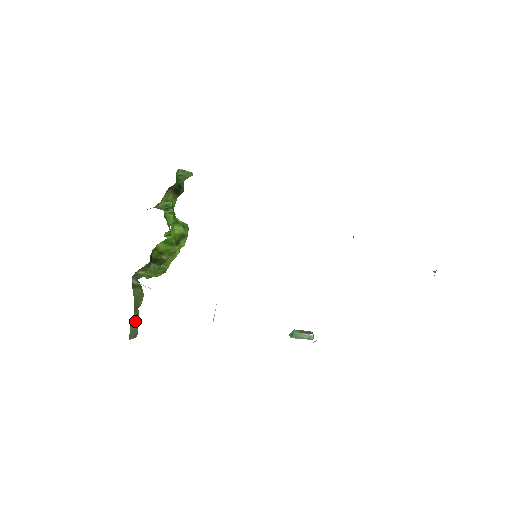
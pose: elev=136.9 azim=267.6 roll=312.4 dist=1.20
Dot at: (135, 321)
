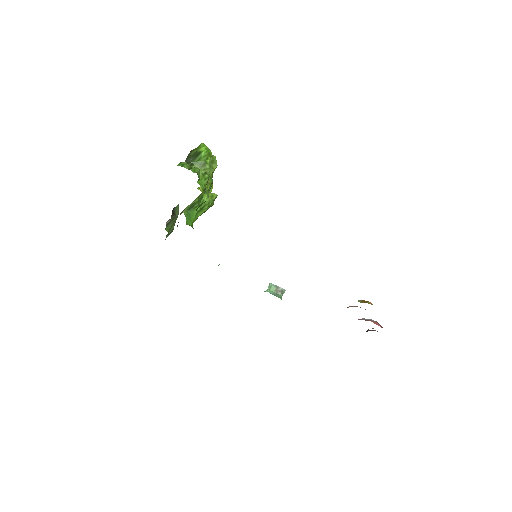
Dot at: occluded
